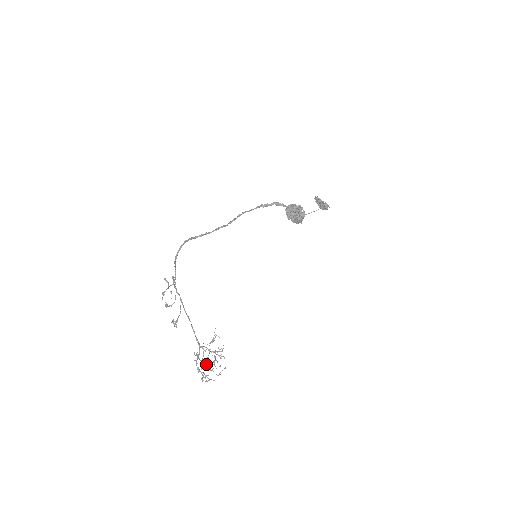
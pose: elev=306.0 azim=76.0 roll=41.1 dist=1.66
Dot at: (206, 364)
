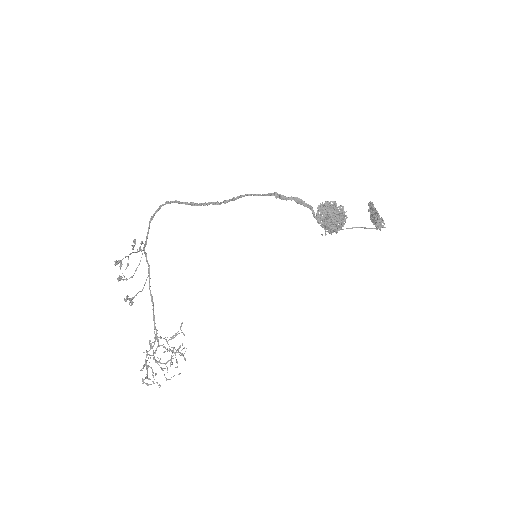
Dot at: (157, 361)
